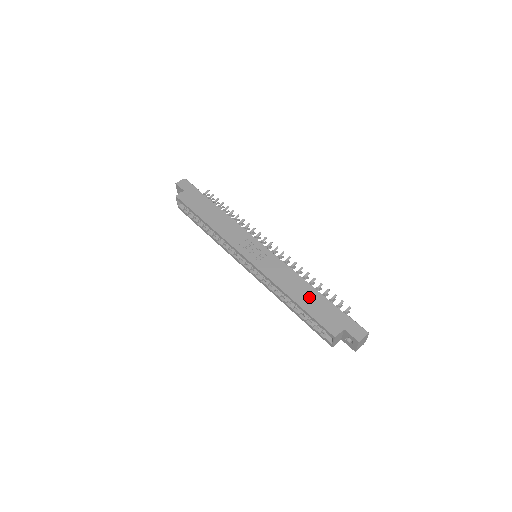
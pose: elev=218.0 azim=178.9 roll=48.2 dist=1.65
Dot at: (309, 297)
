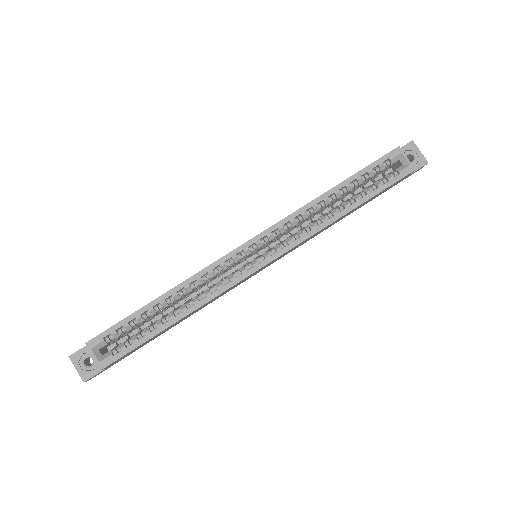
Dot at: occluded
